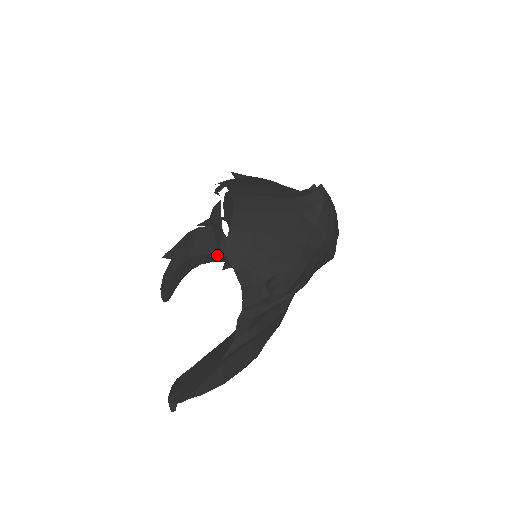
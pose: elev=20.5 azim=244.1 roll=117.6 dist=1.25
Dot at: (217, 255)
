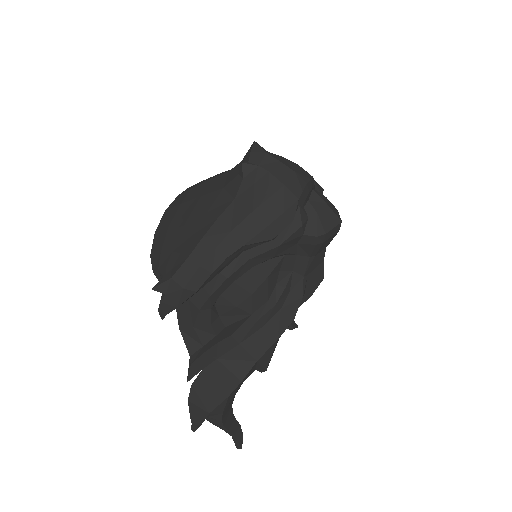
Dot at: occluded
